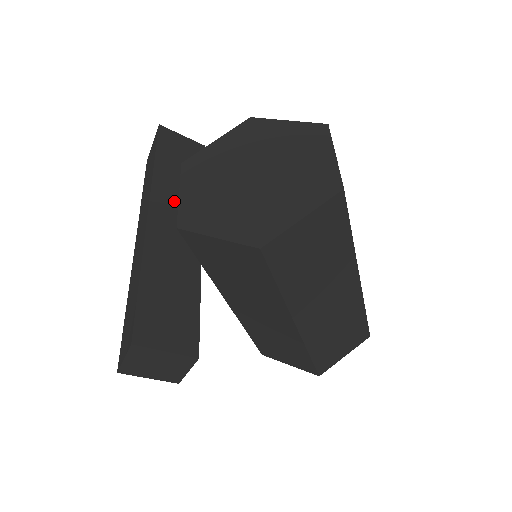
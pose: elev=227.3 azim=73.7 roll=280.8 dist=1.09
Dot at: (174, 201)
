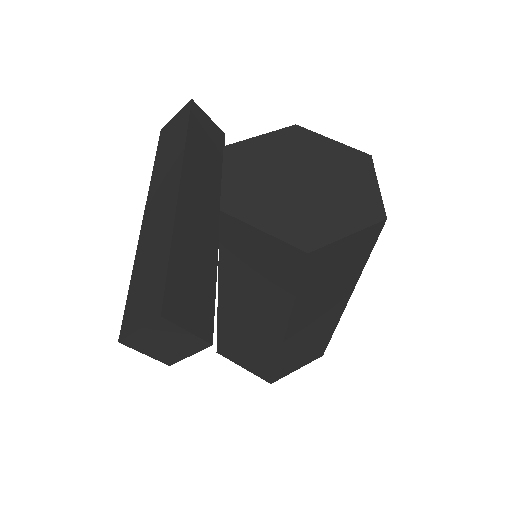
Dot at: (200, 181)
